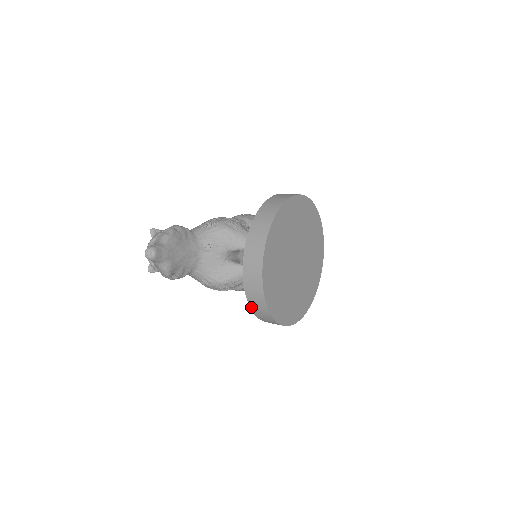
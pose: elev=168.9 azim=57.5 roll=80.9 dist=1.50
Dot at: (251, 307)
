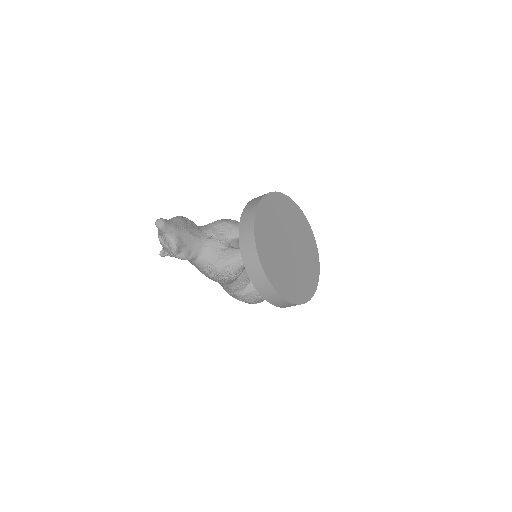
Dot at: (249, 276)
